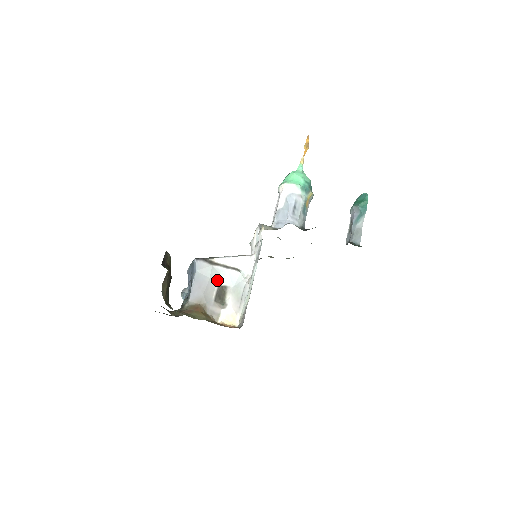
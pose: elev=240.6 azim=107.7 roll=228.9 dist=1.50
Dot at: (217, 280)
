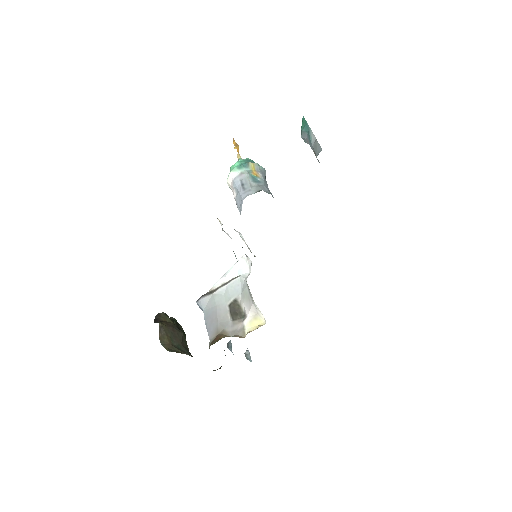
Dot at: (225, 302)
